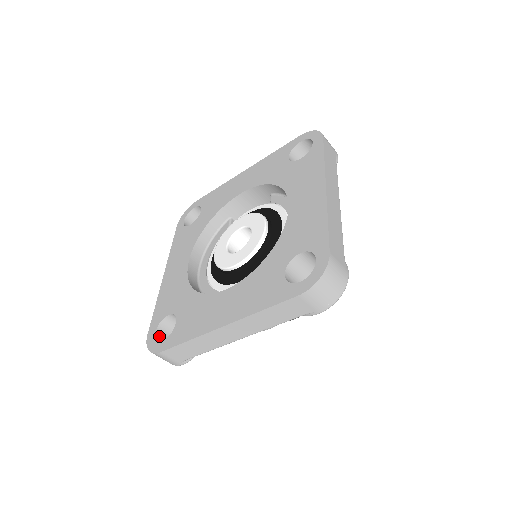
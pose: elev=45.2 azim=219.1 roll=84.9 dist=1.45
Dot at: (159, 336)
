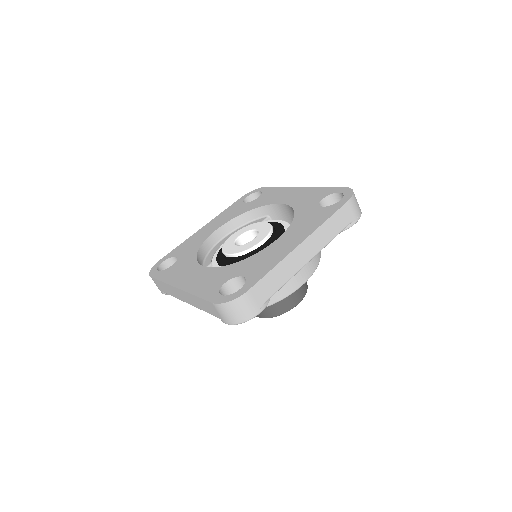
Dot at: (164, 266)
